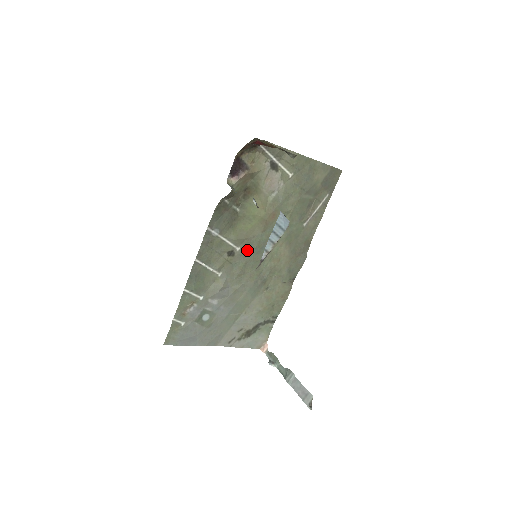
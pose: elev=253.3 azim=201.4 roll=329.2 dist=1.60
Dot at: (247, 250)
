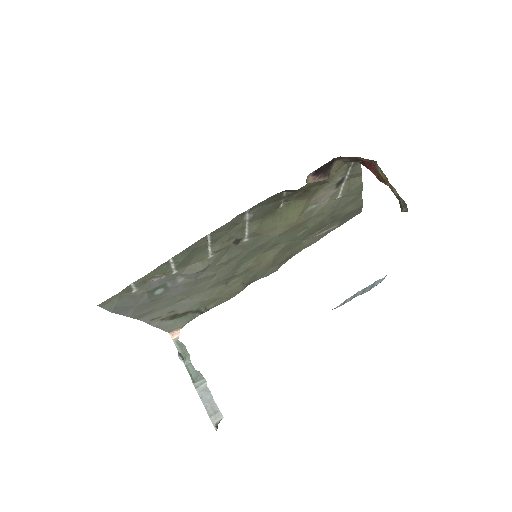
Dot at: (251, 244)
